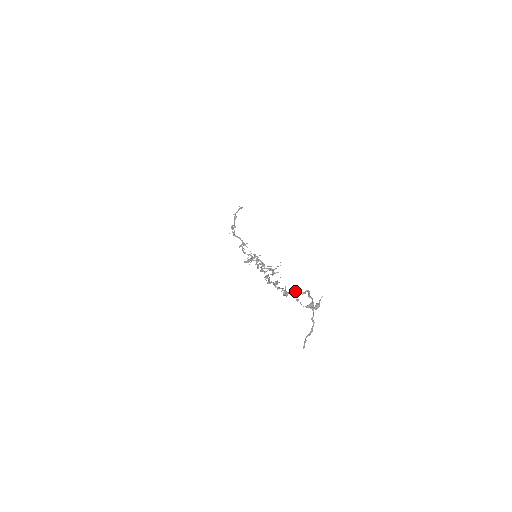
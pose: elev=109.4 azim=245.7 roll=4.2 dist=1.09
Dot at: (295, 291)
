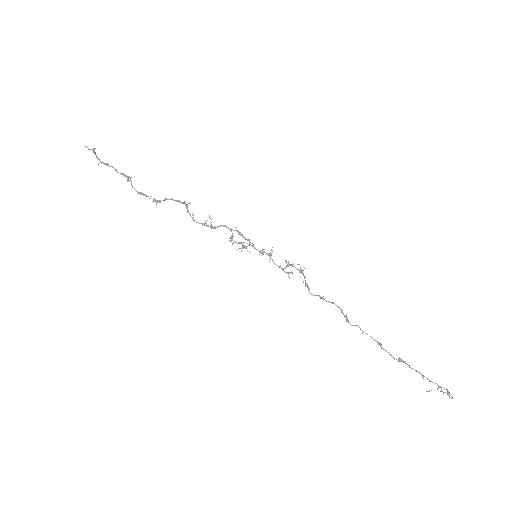
Dot at: (401, 360)
